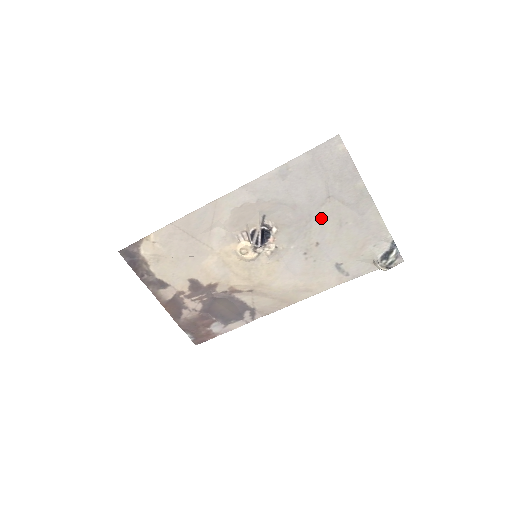
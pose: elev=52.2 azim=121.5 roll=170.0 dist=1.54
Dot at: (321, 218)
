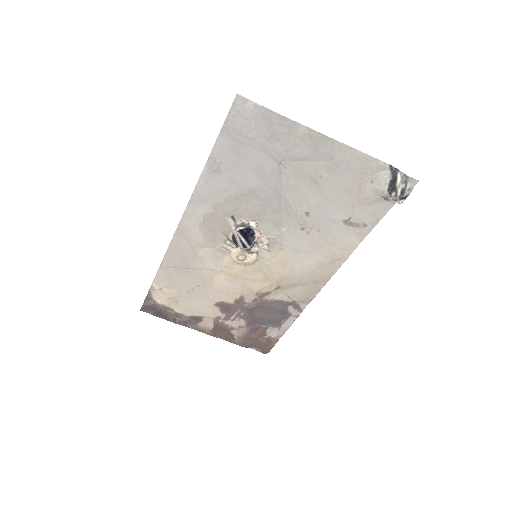
Dot at: (289, 188)
